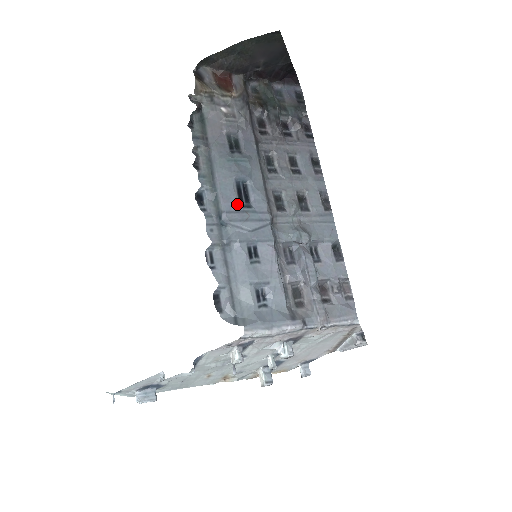
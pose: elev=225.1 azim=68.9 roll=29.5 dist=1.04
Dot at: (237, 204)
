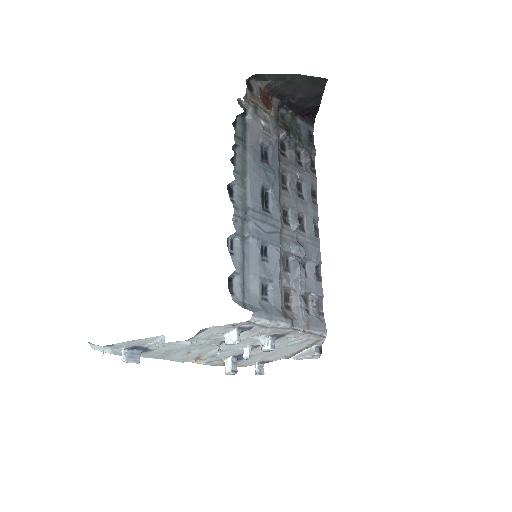
Dot at: (260, 206)
